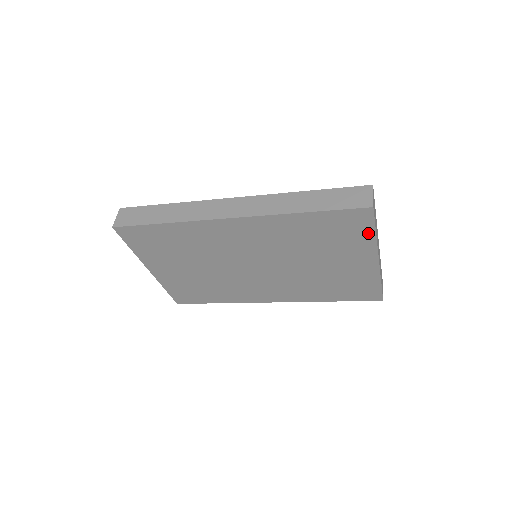
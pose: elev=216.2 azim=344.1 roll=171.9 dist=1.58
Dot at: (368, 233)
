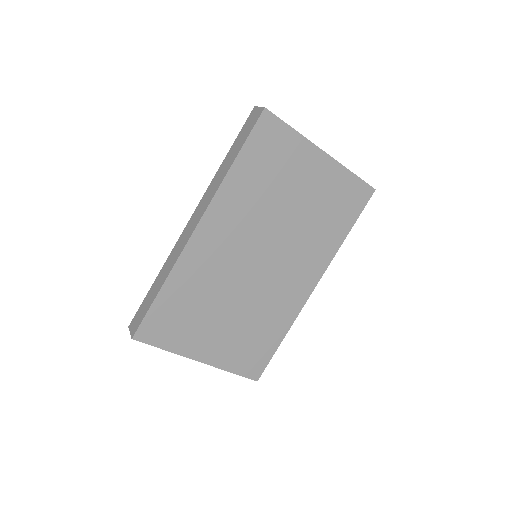
Dot at: (289, 134)
